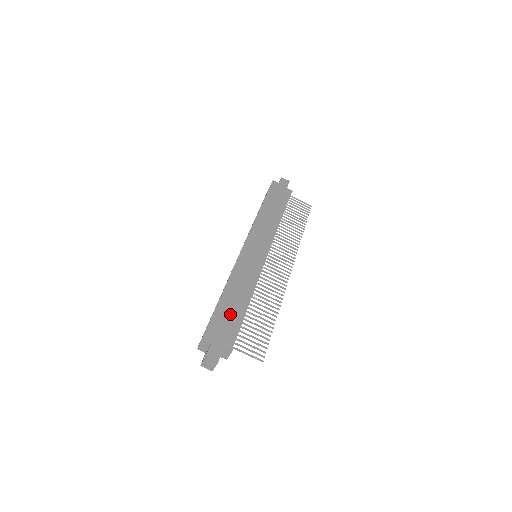
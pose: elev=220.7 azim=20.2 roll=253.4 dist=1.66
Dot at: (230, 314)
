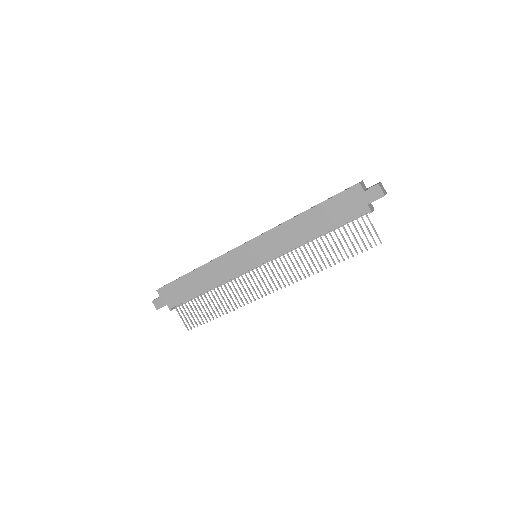
Dot at: (186, 289)
